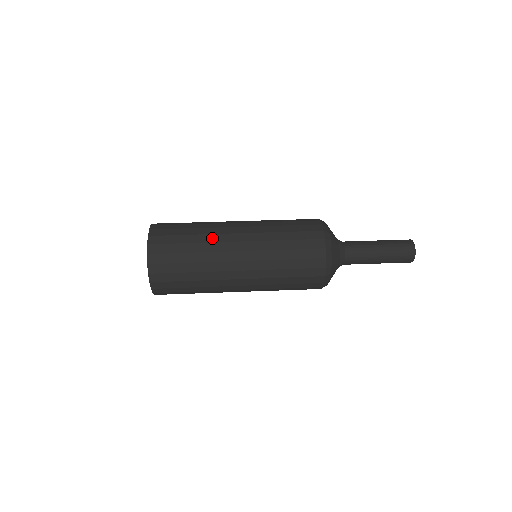
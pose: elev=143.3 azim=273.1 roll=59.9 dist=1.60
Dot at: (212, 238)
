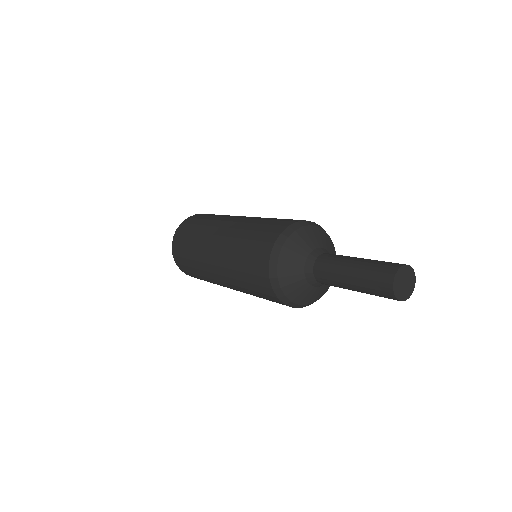
Dot at: occluded
